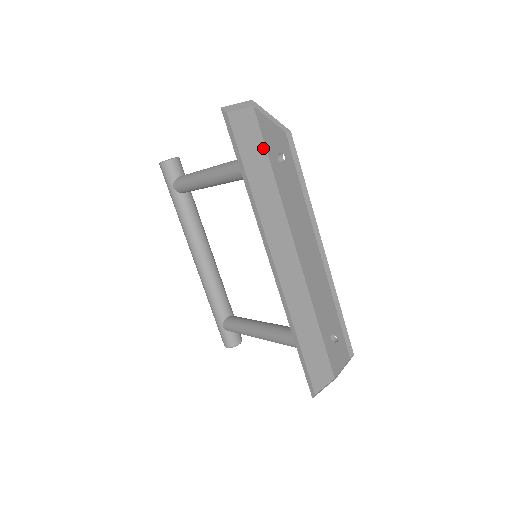
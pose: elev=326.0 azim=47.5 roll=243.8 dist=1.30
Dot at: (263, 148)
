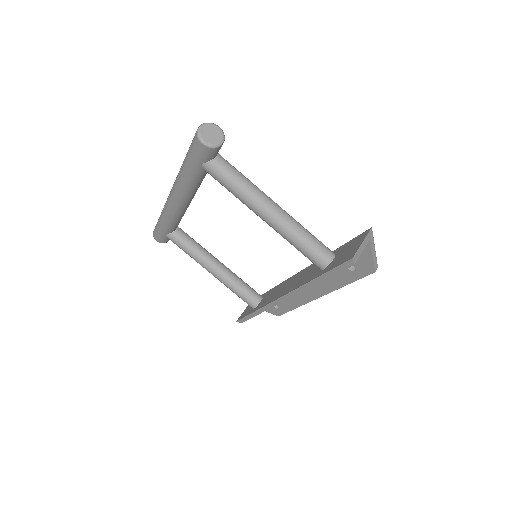
Dot at: occluded
